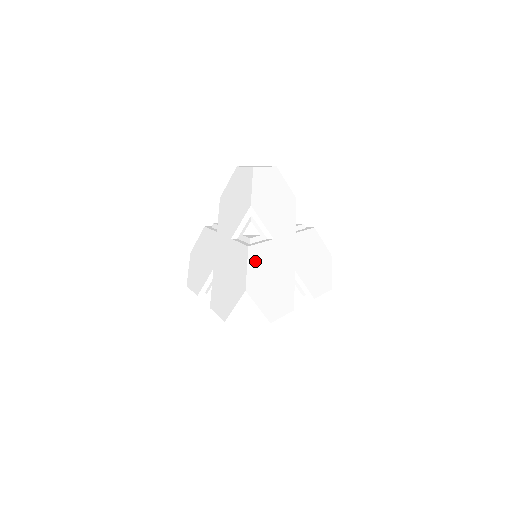
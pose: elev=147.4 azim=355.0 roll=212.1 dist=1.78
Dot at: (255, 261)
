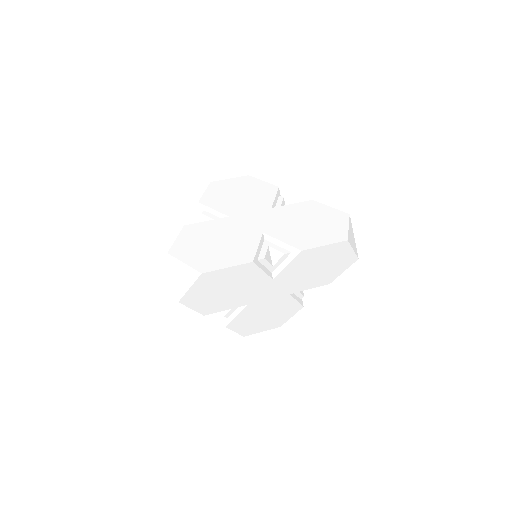
Dot at: (192, 233)
